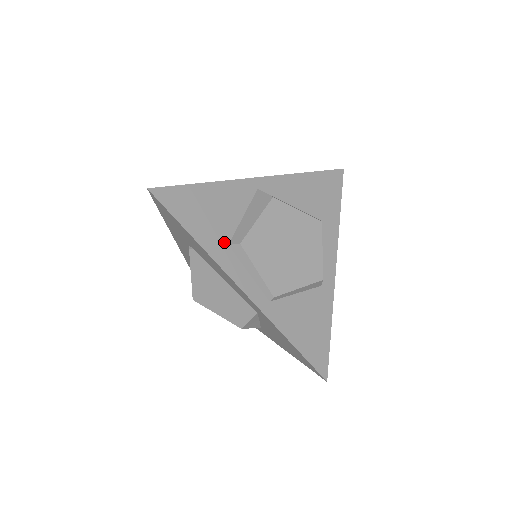
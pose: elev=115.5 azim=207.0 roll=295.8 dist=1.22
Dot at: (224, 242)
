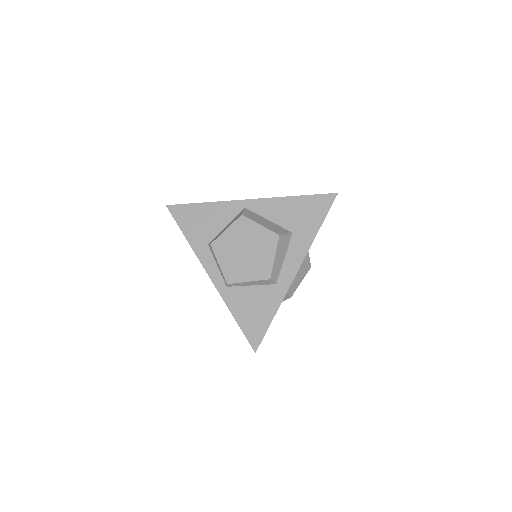
Dot at: (206, 242)
